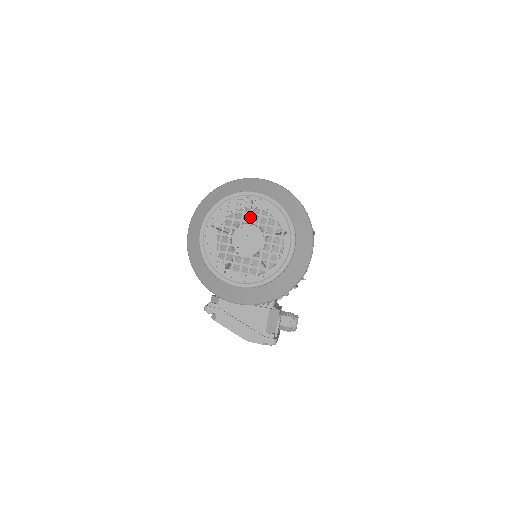
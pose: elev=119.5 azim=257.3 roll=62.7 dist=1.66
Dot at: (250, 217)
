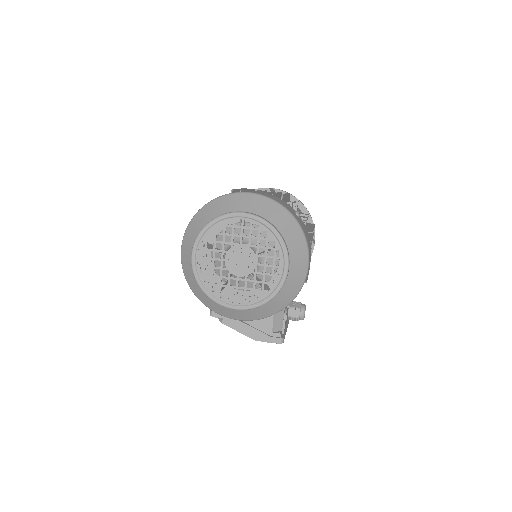
Dot at: (240, 239)
